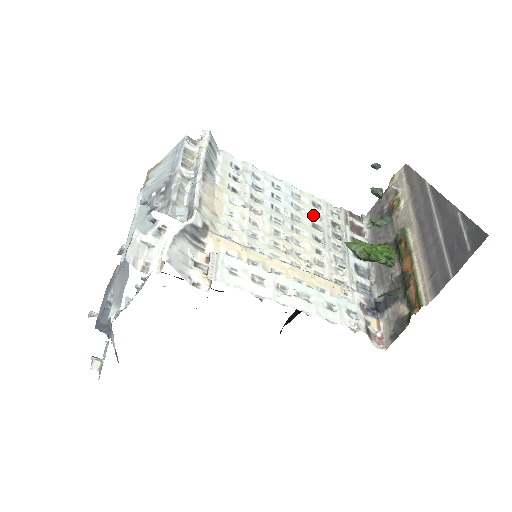
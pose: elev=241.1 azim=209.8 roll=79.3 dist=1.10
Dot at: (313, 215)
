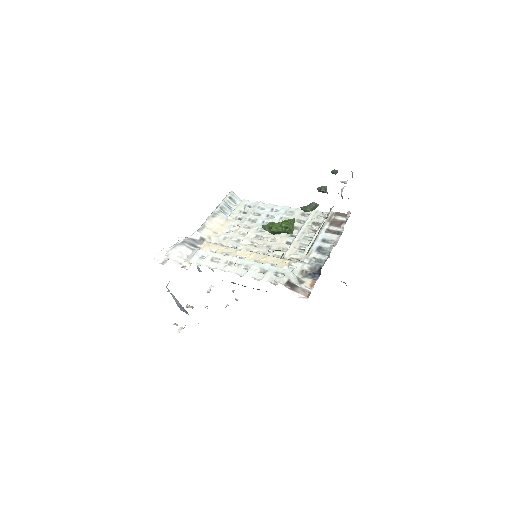
Dot at: (297, 221)
